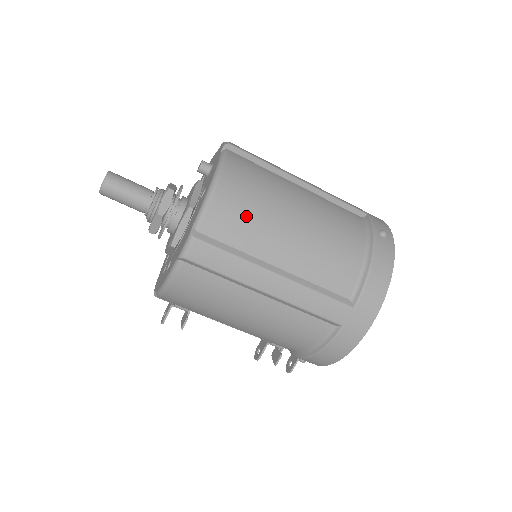
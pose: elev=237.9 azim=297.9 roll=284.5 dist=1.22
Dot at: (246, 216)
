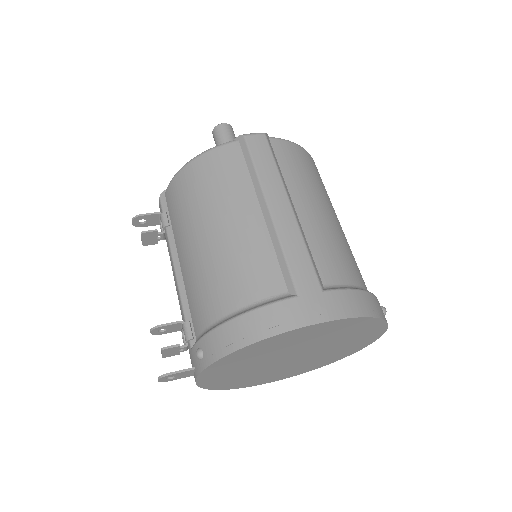
Dot at: (305, 170)
